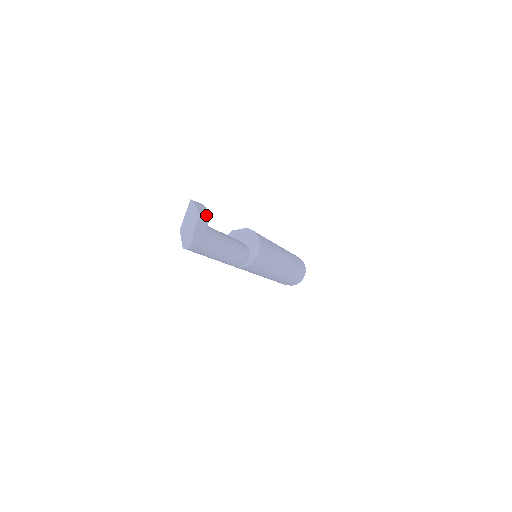
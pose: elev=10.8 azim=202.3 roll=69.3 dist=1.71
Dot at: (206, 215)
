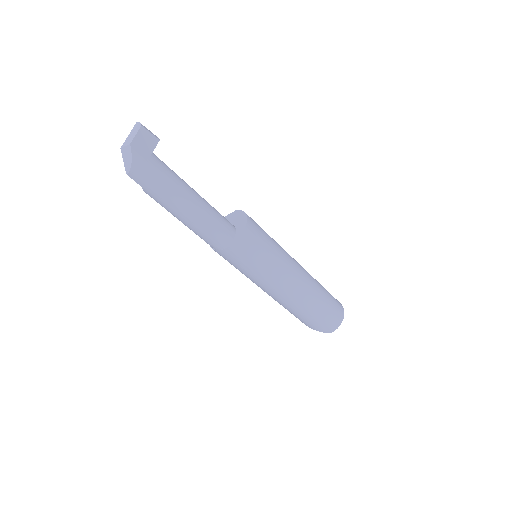
Dot at: (152, 134)
